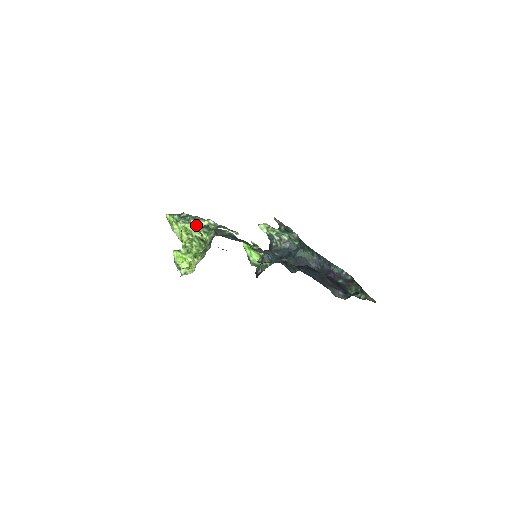
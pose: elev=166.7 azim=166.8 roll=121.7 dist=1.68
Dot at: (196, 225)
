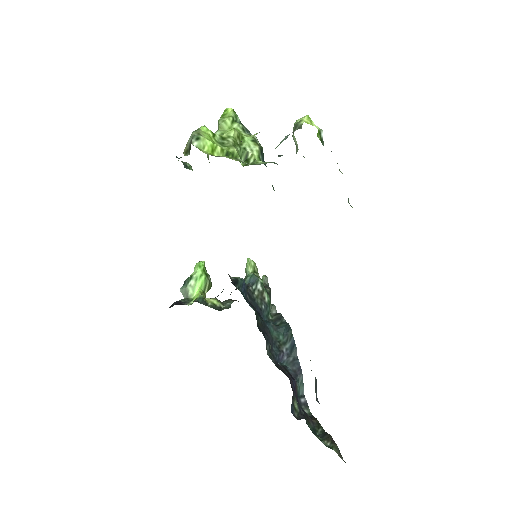
Dot at: (258, 143)
